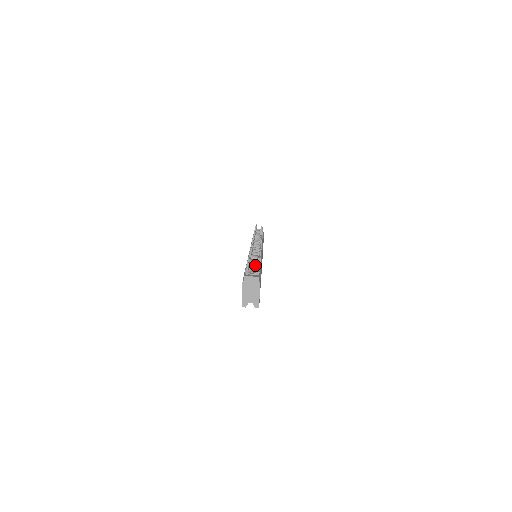
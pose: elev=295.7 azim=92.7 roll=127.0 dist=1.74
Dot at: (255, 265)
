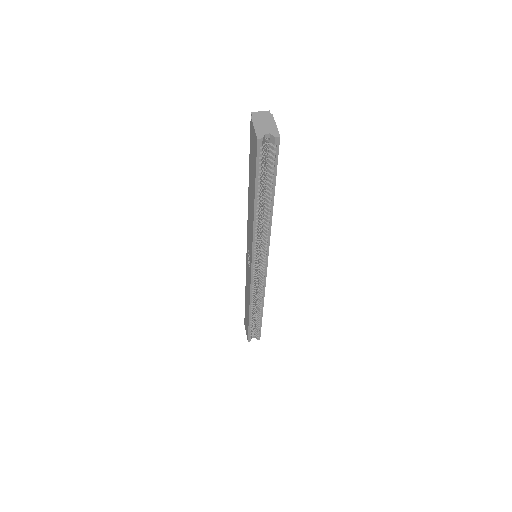
Dot at: occluded
